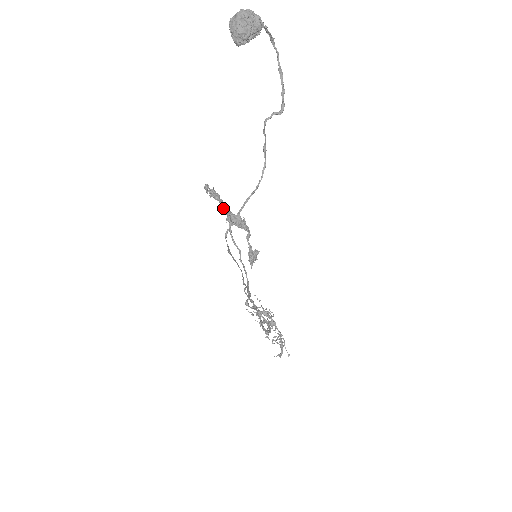
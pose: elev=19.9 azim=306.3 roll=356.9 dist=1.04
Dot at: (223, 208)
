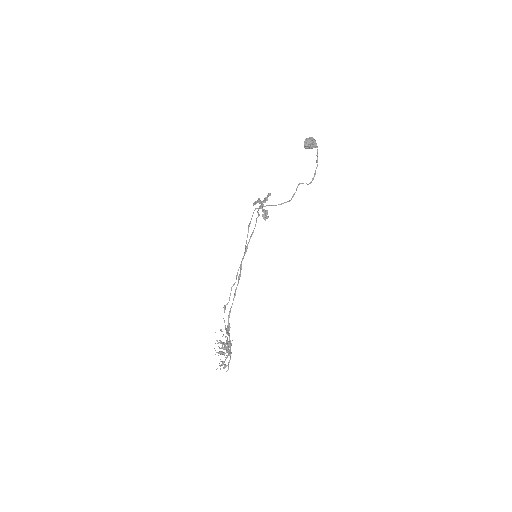
Dot at: (261, 201)
